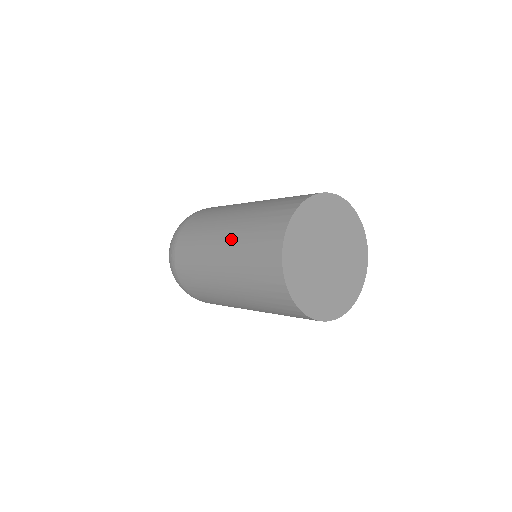
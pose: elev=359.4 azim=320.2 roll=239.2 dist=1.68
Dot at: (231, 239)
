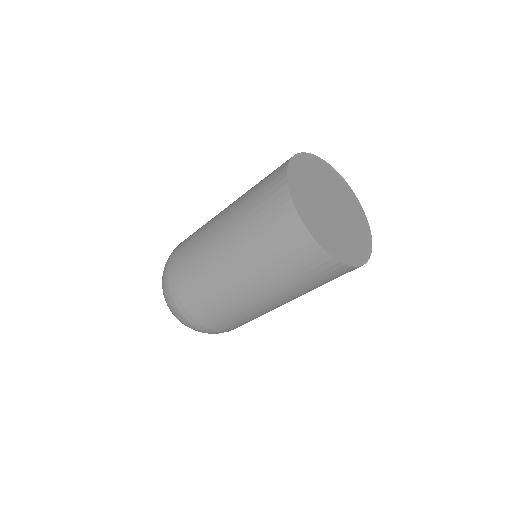
Dot at: occluded
